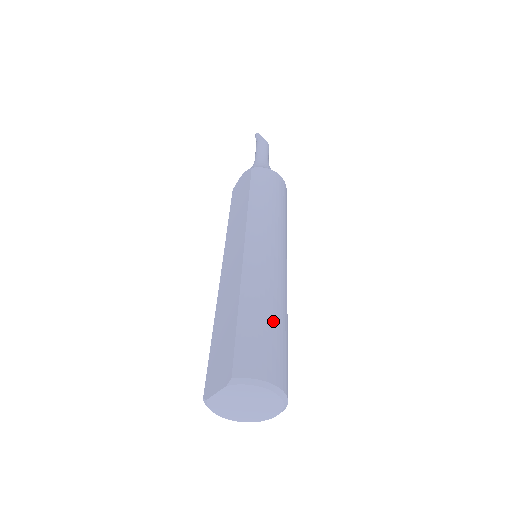
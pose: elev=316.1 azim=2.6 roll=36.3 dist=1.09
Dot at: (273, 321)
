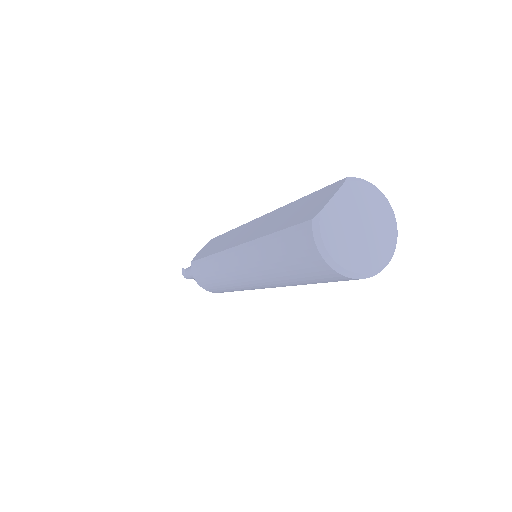
Dot at: occluded
